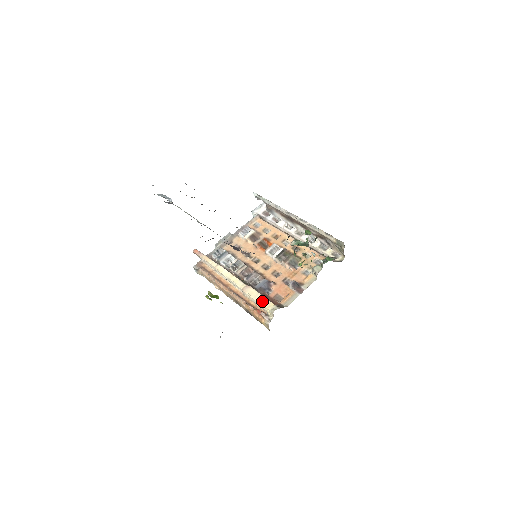
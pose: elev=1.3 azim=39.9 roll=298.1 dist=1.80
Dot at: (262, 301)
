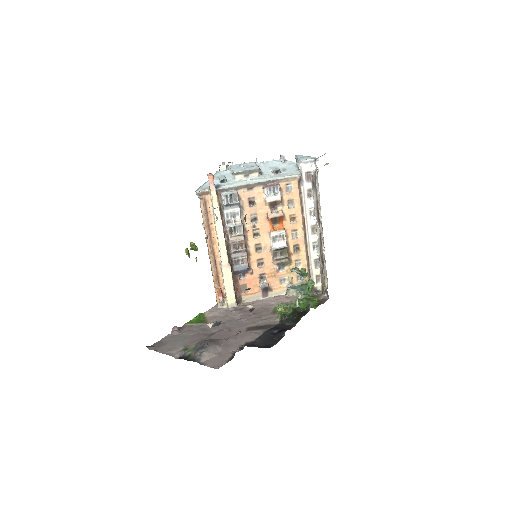
Dot at: (229, 290)
